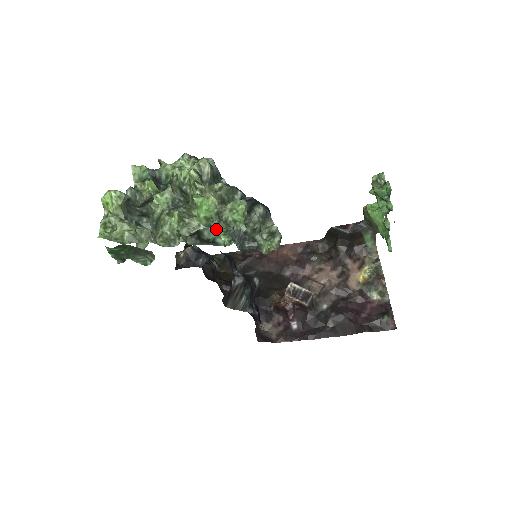
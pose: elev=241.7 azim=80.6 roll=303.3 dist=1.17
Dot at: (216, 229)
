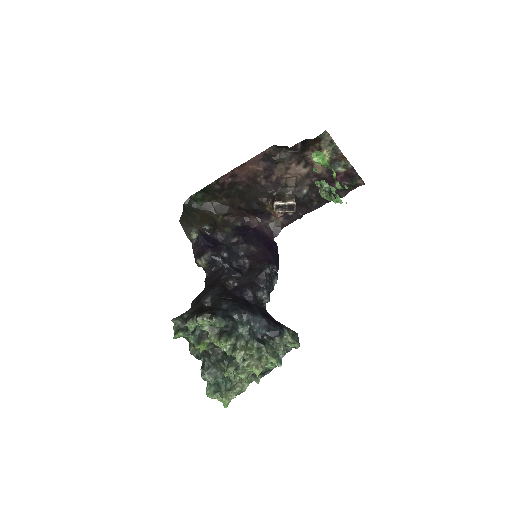
Dot at: (266, 365)
